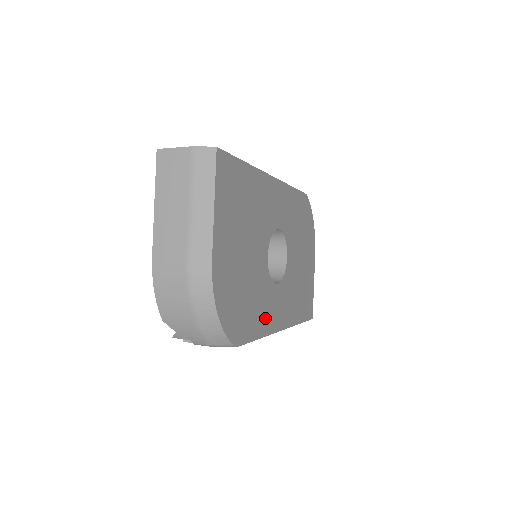
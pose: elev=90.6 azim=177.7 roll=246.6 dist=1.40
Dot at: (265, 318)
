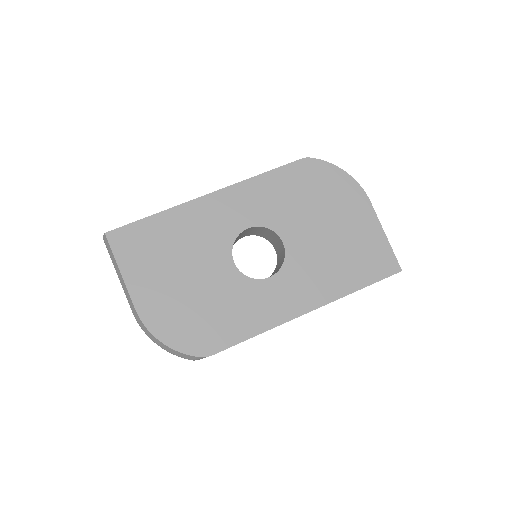
Dot at: (257, 316)
